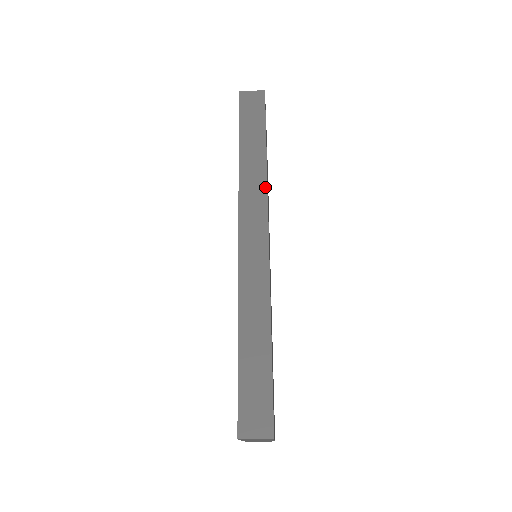
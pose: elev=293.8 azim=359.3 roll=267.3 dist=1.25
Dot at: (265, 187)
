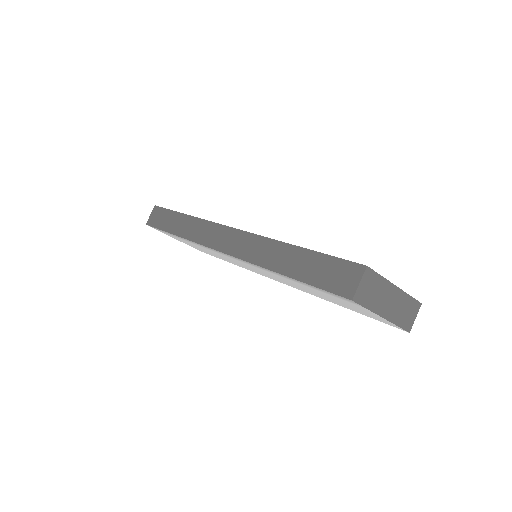
Dot at: (203, 221)
